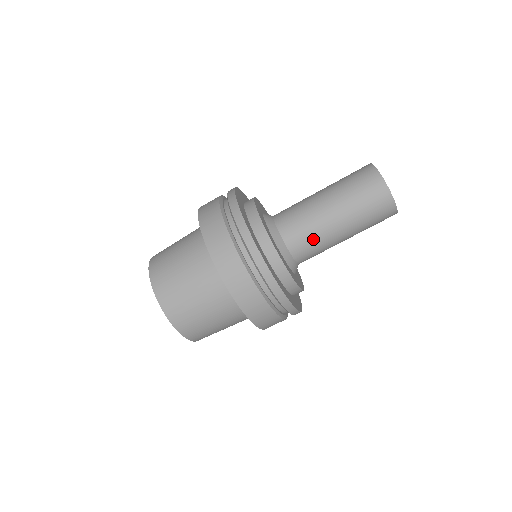
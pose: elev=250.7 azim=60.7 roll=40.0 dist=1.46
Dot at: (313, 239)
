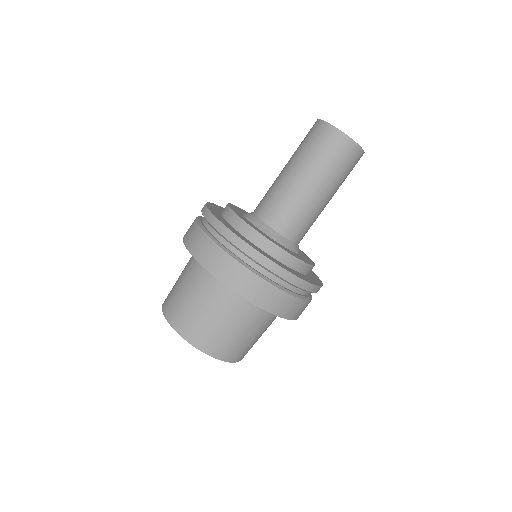
Dot at: (297, 213)
